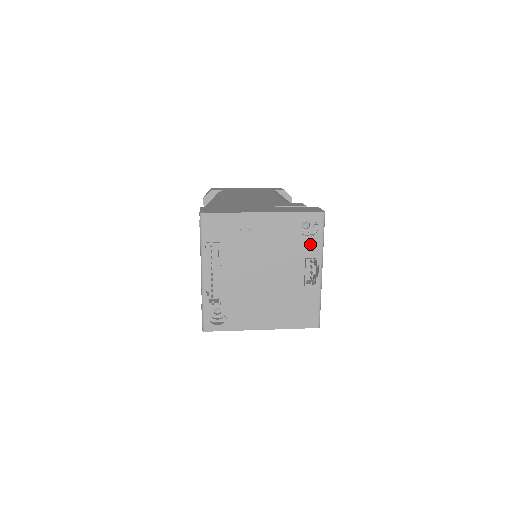
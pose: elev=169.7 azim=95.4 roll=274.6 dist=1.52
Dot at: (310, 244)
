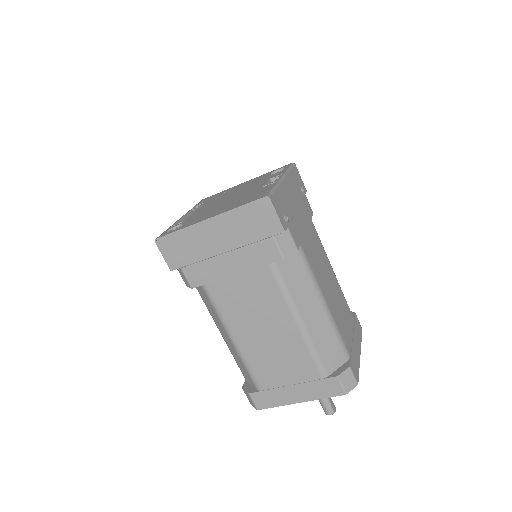
Dot at: (276, 174)
